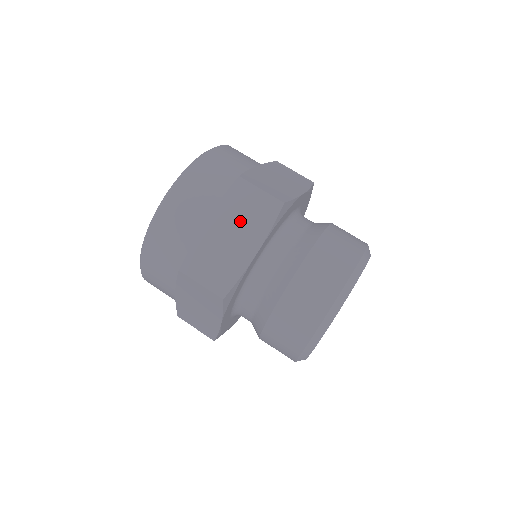
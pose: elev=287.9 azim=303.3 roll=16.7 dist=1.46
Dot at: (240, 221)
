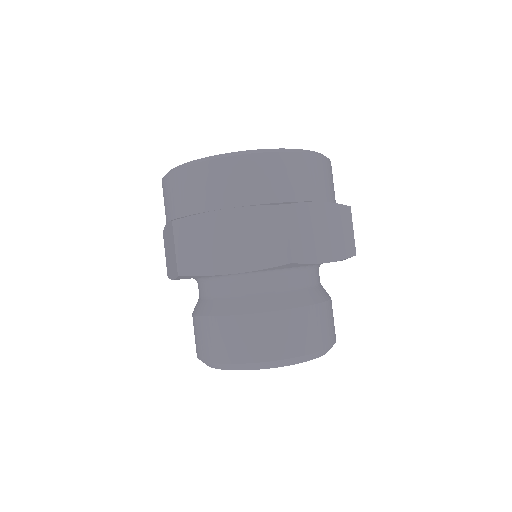
Dot at: (248, 238)
